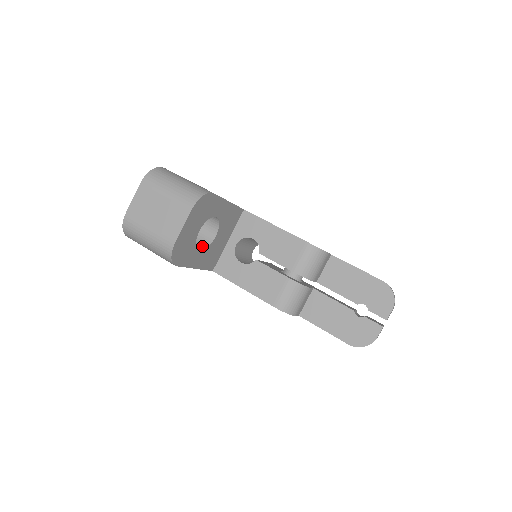
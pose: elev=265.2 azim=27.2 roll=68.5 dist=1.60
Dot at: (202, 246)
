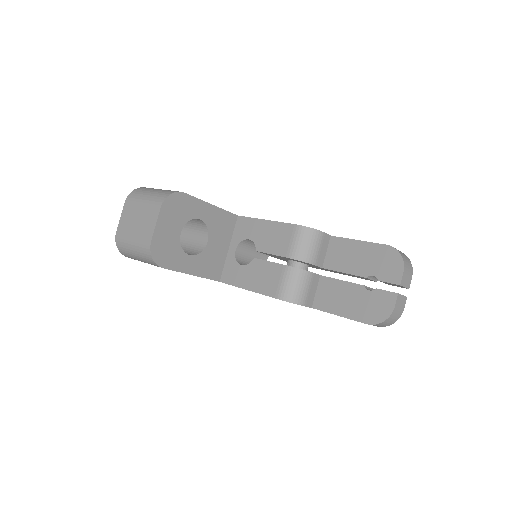
Dot at: (195, 253)
